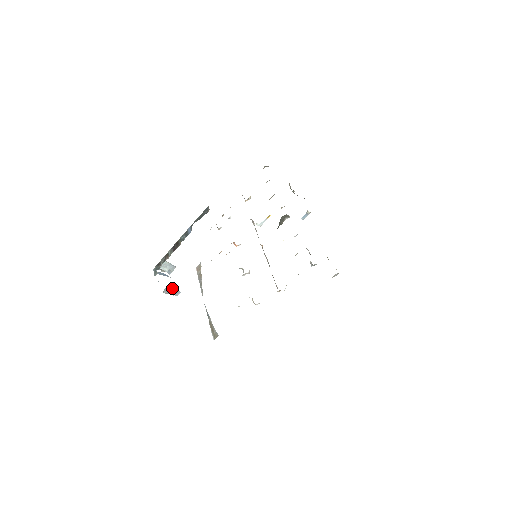
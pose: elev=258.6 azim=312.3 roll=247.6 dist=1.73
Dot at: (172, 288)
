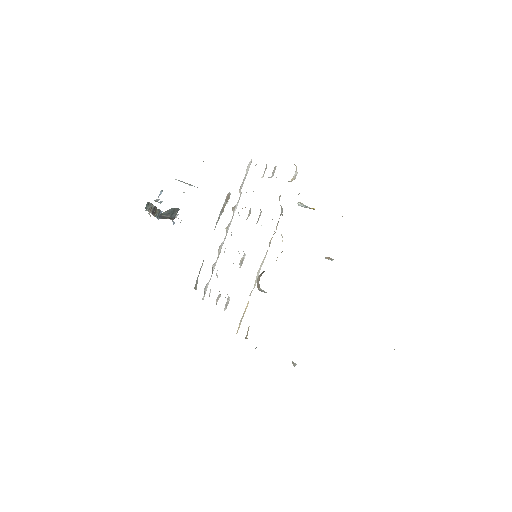
Dot at: (172, 220)
